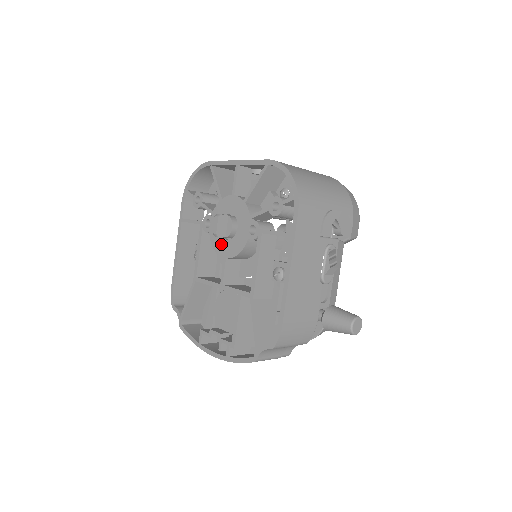
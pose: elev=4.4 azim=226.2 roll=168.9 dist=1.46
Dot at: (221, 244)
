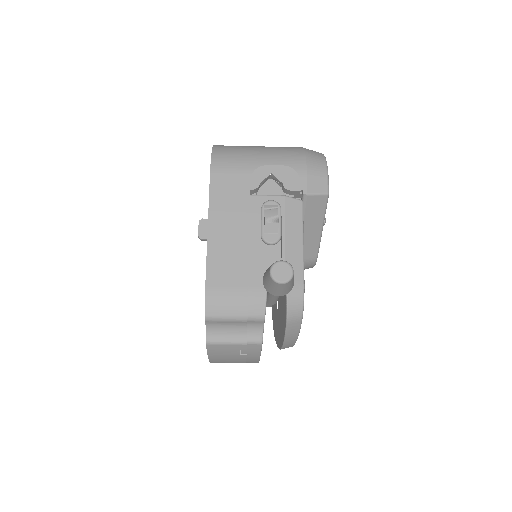
Dot at: occluded
